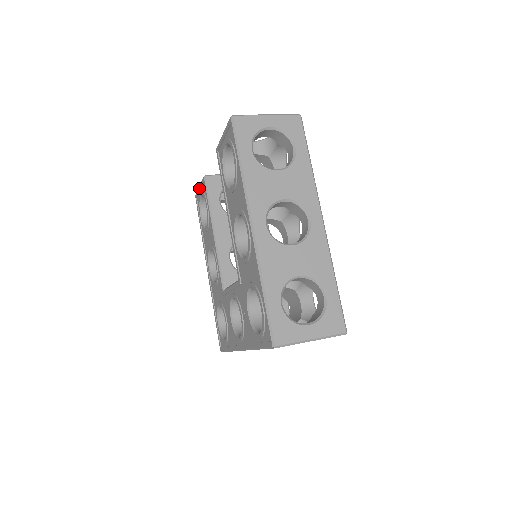
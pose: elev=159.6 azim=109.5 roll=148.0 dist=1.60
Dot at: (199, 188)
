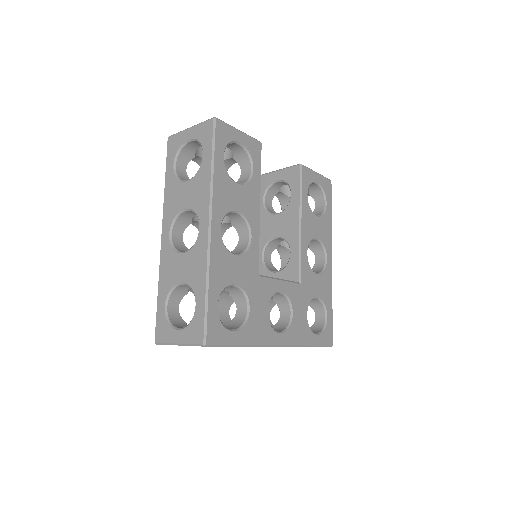
Dot at: occluded
